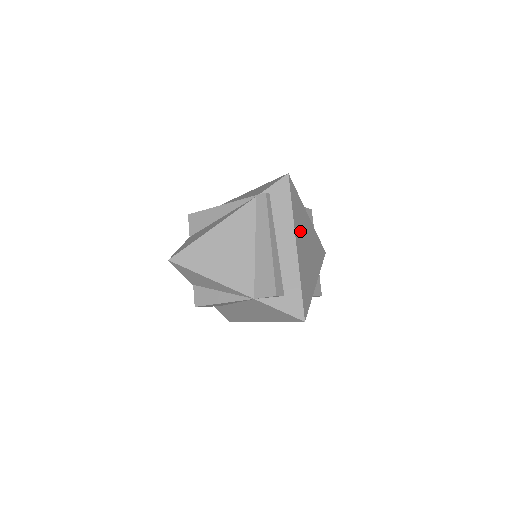
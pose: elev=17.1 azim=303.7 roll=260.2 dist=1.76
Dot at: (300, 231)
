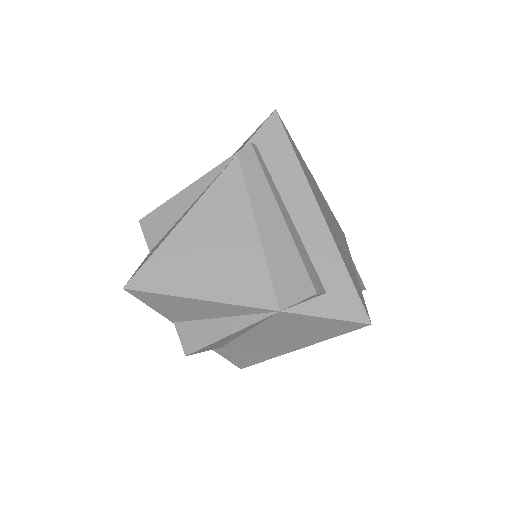
Dot at: (315, 193)
